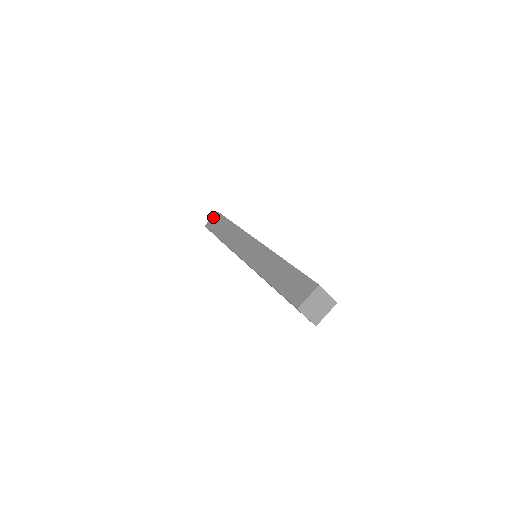
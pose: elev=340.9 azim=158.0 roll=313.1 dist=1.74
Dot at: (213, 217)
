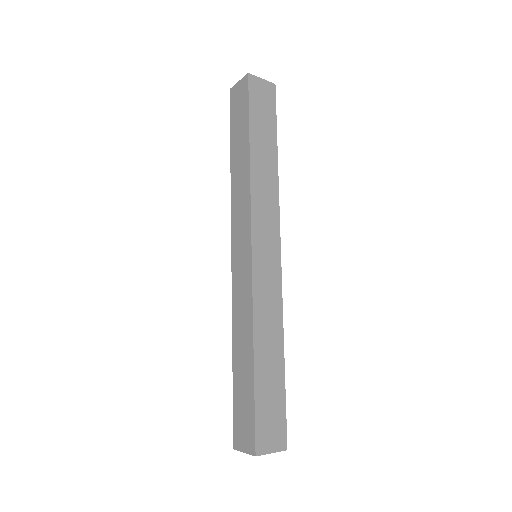
Dot at: (240, 83)
